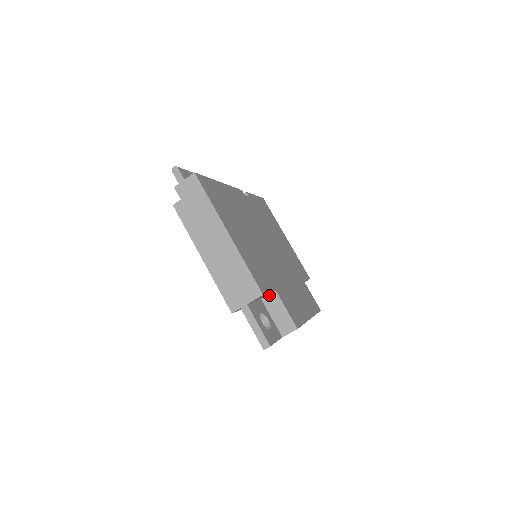
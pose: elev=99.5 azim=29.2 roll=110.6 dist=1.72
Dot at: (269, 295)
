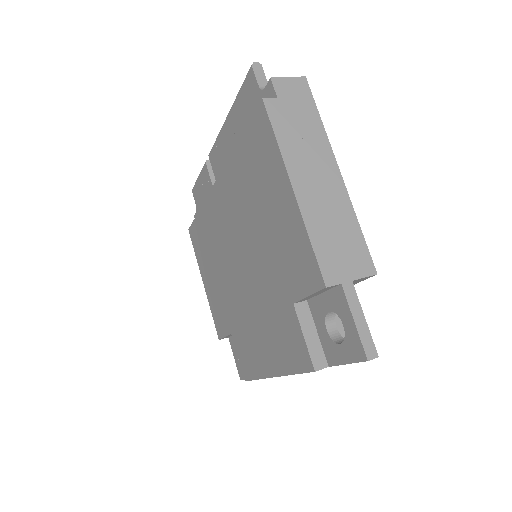
Dot at: occluded
